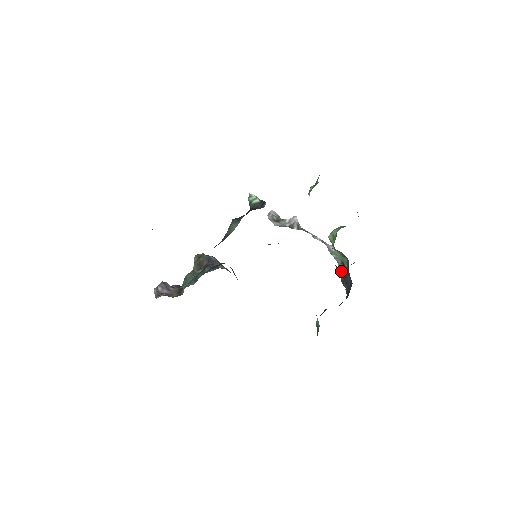
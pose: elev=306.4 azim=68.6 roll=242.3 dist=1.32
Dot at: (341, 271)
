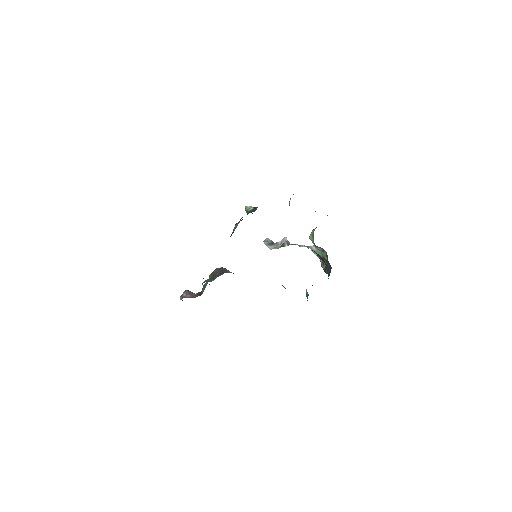
Dot at: (323, 265)
